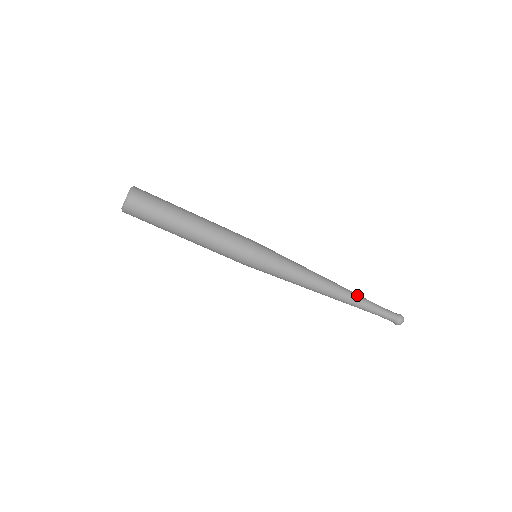
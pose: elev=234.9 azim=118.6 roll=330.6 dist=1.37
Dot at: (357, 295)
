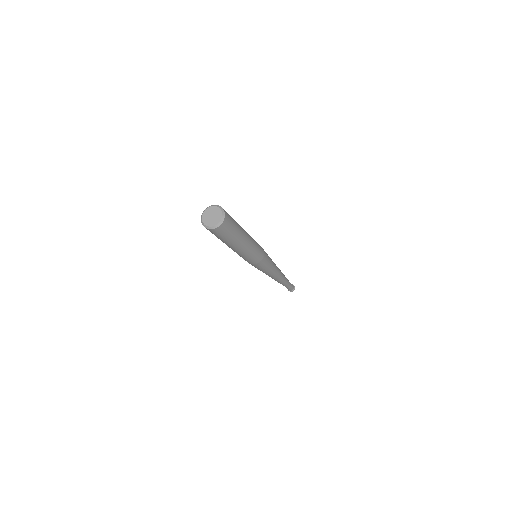
Dot at: (284, 283)
